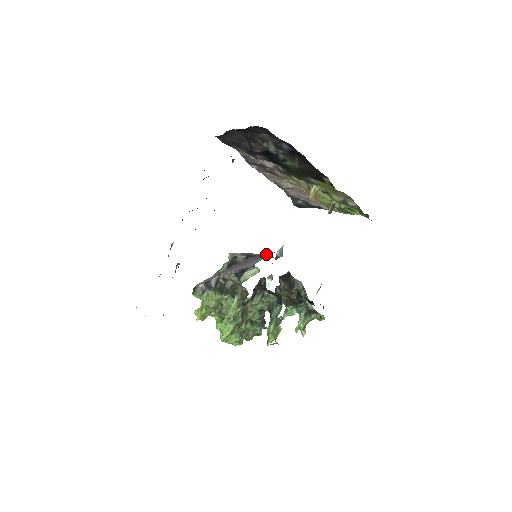
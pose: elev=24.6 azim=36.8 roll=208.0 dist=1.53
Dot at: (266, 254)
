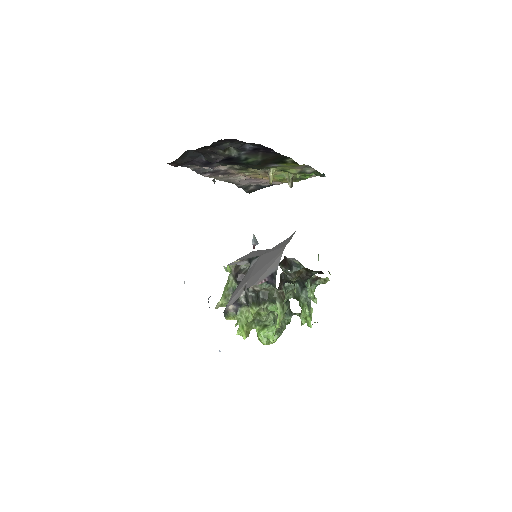
Dot at: (275, 251)
